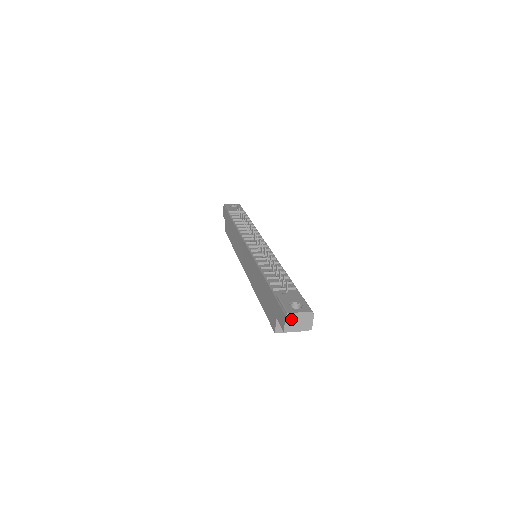
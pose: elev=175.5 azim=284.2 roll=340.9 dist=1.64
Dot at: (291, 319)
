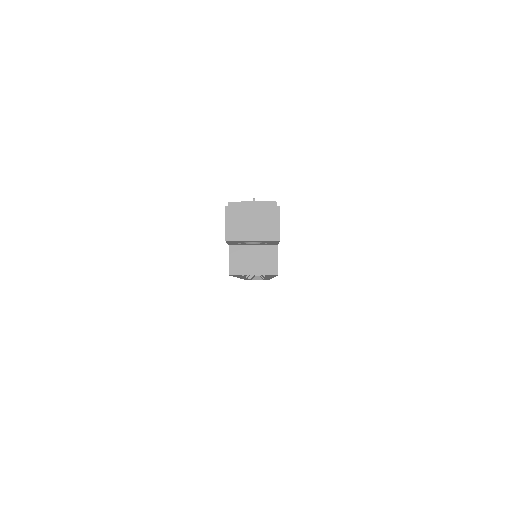
Dot at: (237, 215)
